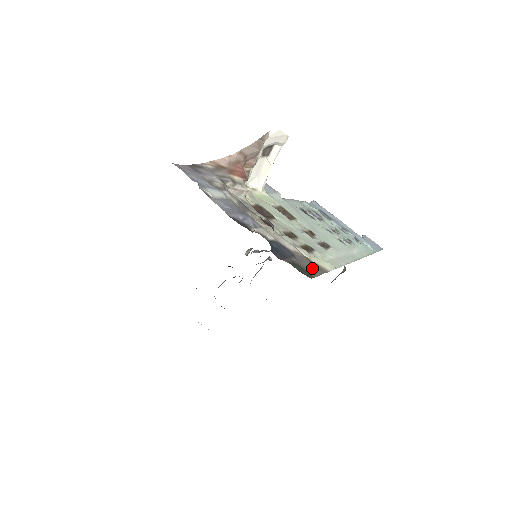
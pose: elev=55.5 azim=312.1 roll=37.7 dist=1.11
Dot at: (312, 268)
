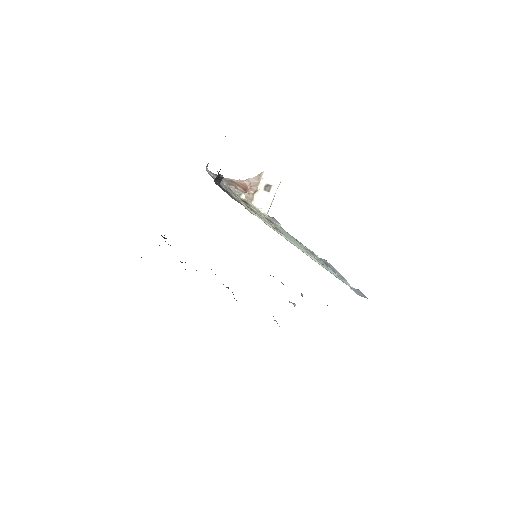
Dot at: (237, 201)
